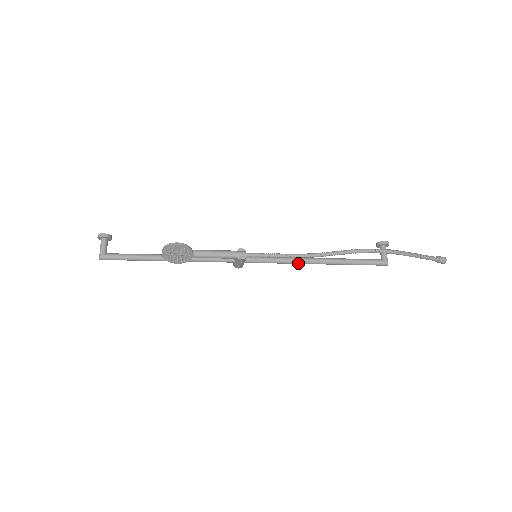
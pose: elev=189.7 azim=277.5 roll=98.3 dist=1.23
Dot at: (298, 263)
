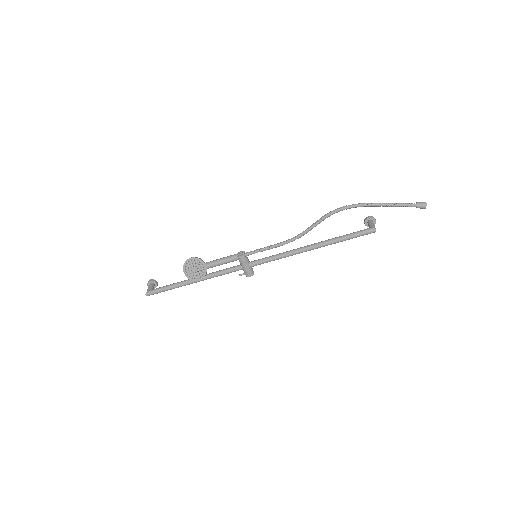
Dot at: (294, 253)
